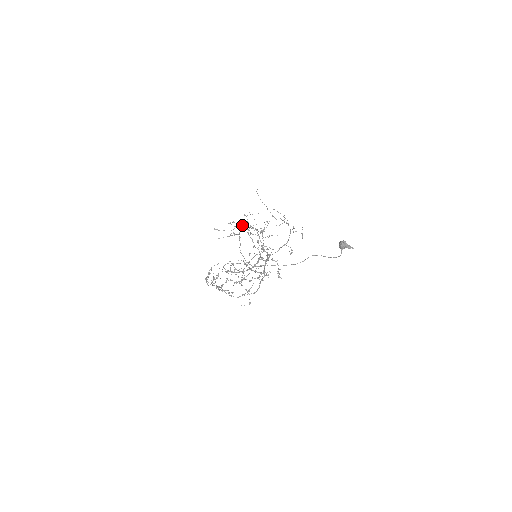
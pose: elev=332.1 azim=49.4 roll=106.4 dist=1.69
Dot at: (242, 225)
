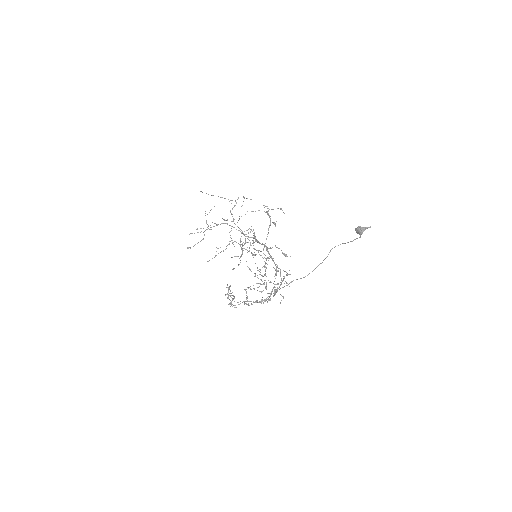
Dot at: occluded
